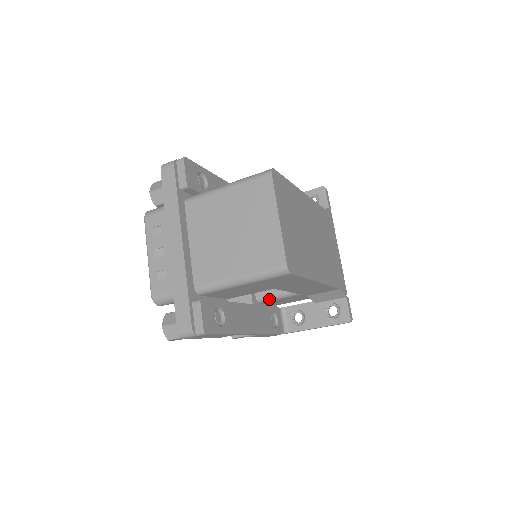
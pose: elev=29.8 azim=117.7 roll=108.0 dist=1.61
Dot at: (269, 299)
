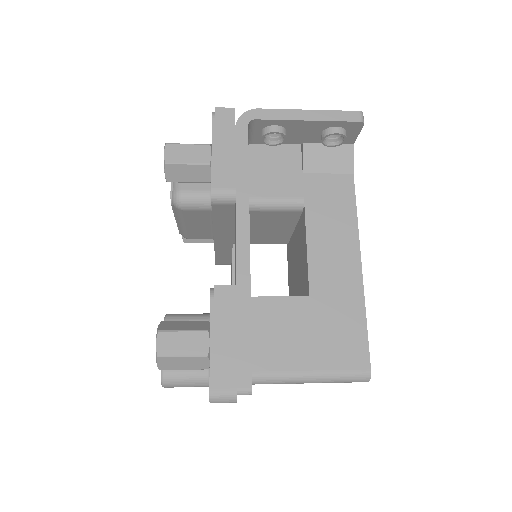
Dot at: occluded
